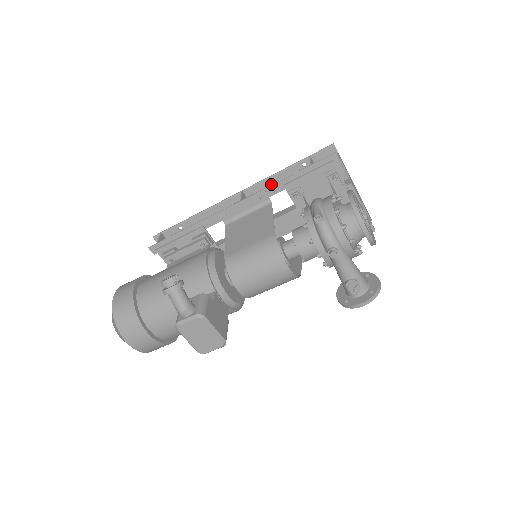
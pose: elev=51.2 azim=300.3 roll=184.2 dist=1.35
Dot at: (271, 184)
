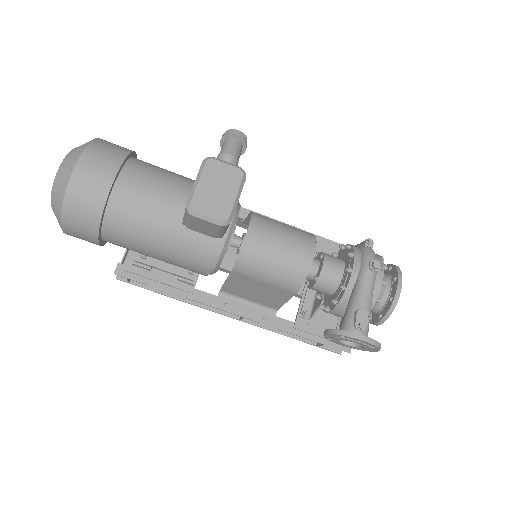
Dot at: occluded
